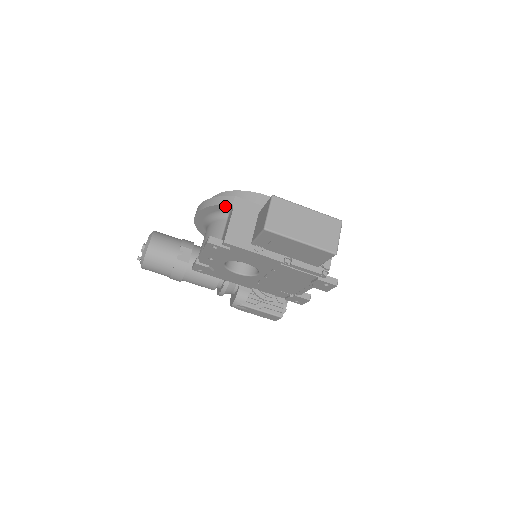
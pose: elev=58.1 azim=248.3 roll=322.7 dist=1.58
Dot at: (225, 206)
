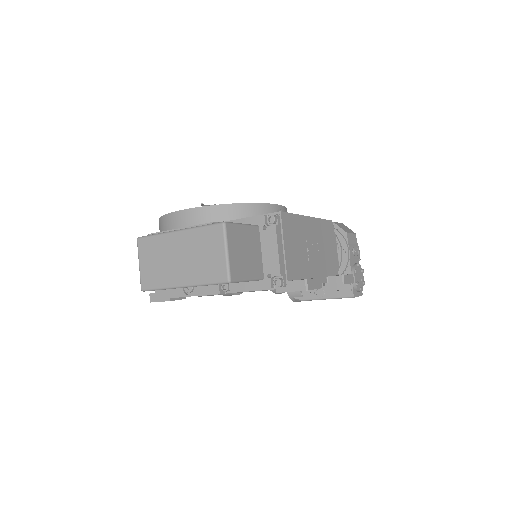
Dot at: occluded
